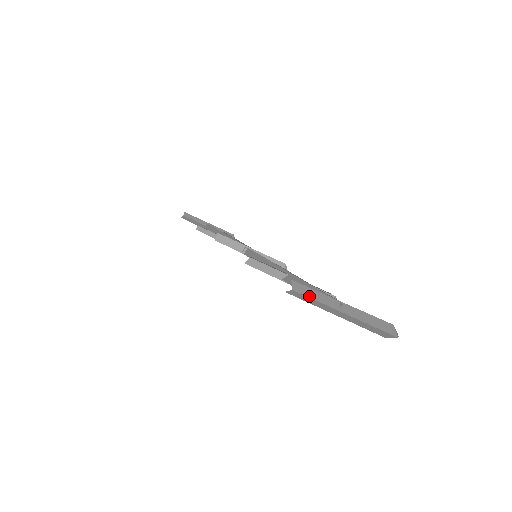
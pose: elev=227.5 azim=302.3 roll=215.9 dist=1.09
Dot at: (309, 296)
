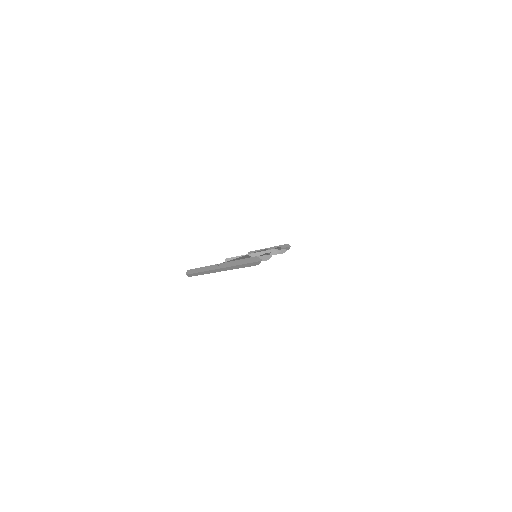
Dot at: (196, 272)
